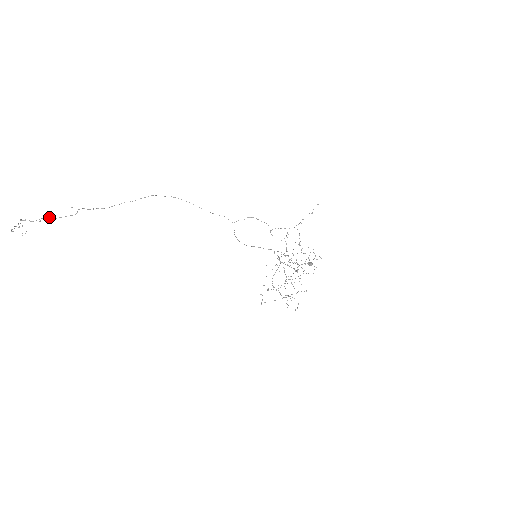
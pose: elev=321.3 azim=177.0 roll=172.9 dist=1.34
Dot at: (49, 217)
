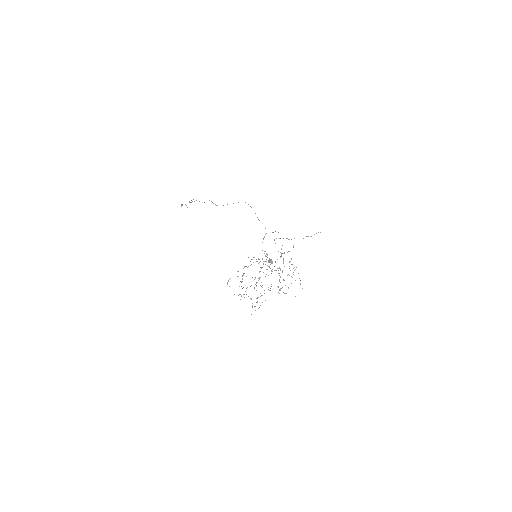
Dot at: (196, 200)
